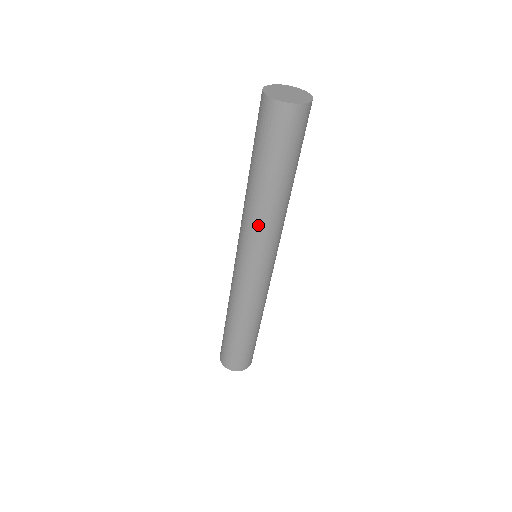
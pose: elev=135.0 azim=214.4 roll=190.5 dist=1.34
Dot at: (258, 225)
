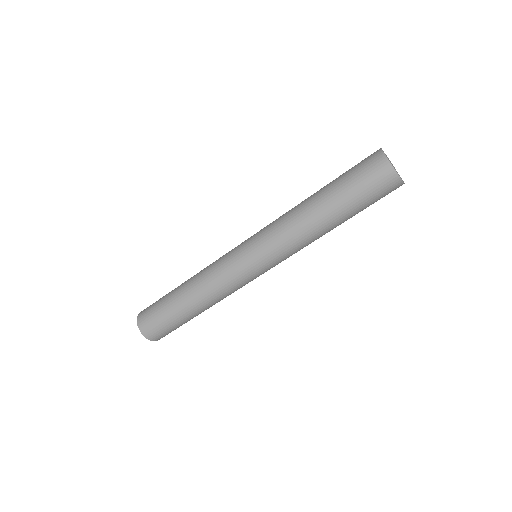
Dot at: (283, 218)
